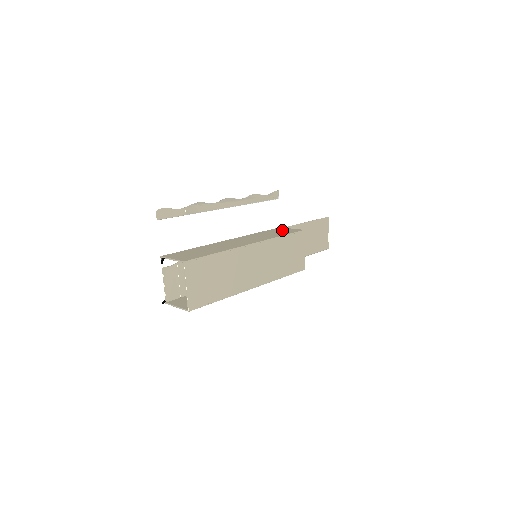
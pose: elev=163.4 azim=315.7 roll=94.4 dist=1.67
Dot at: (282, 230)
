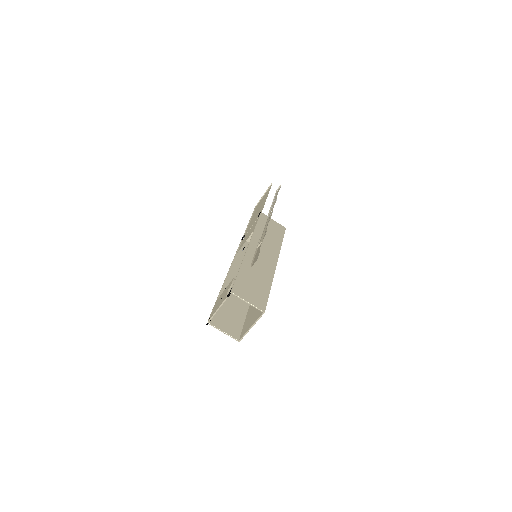
Dot at: (271, 224)
